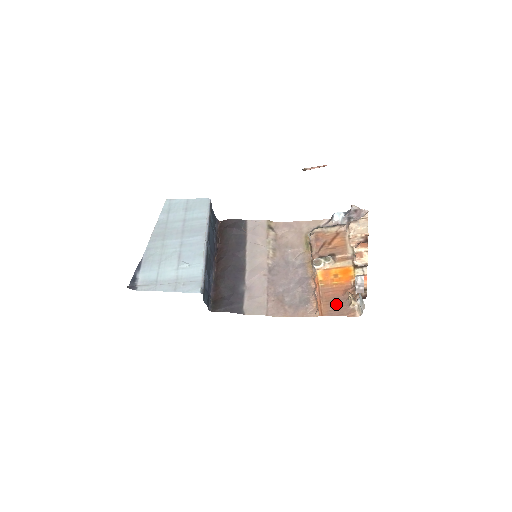
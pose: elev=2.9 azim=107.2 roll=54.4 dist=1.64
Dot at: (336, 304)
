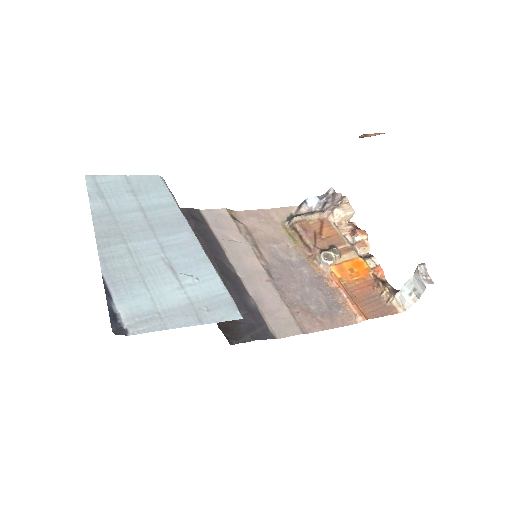
Dot at: (372, 303)
